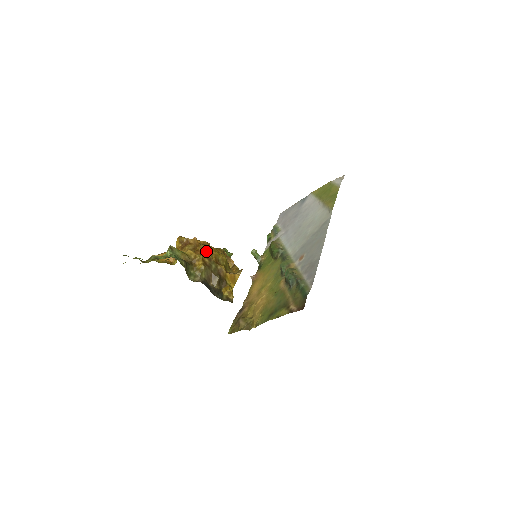
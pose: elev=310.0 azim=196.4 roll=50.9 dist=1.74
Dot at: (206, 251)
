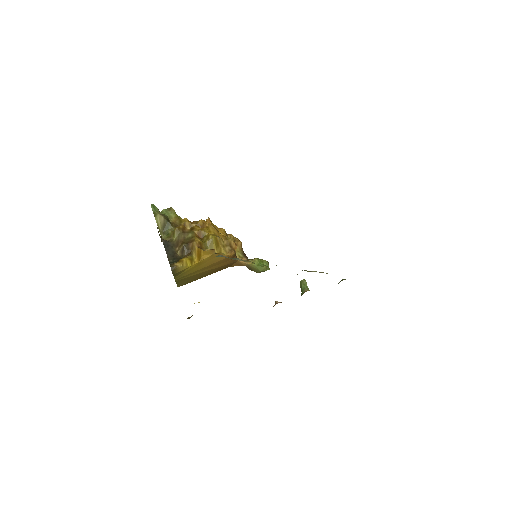
Dot at: (197, 223)
